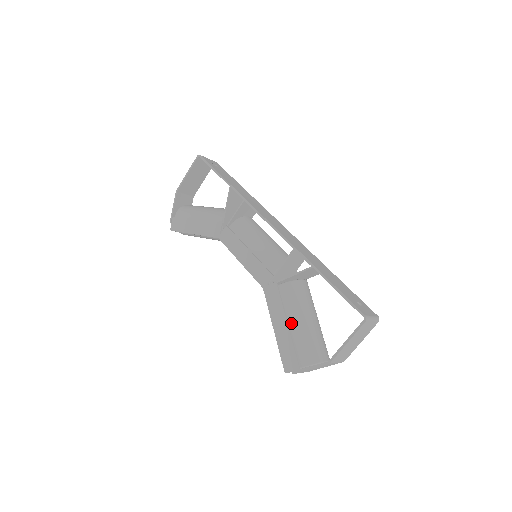
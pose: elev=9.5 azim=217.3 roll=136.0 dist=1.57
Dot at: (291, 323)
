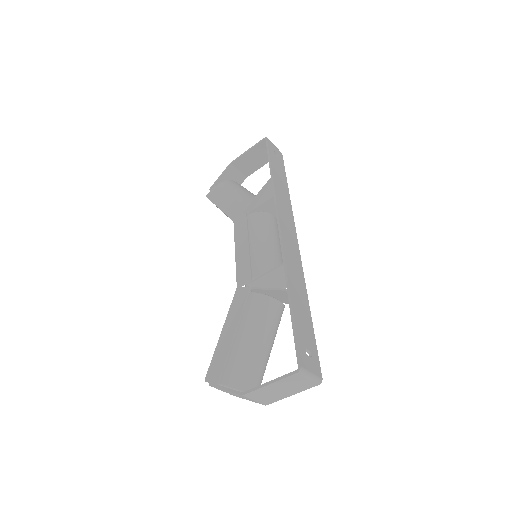
Dot at: (238, 335)
